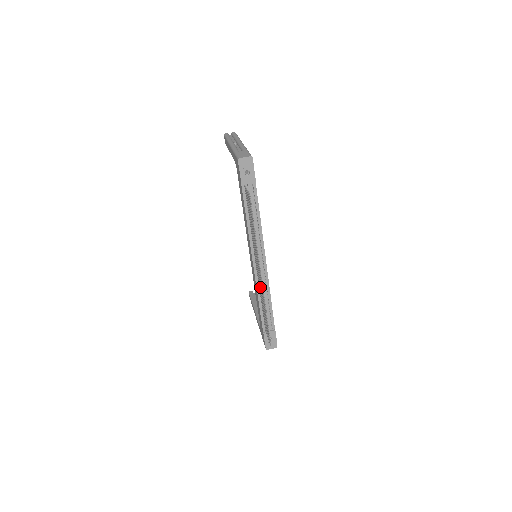
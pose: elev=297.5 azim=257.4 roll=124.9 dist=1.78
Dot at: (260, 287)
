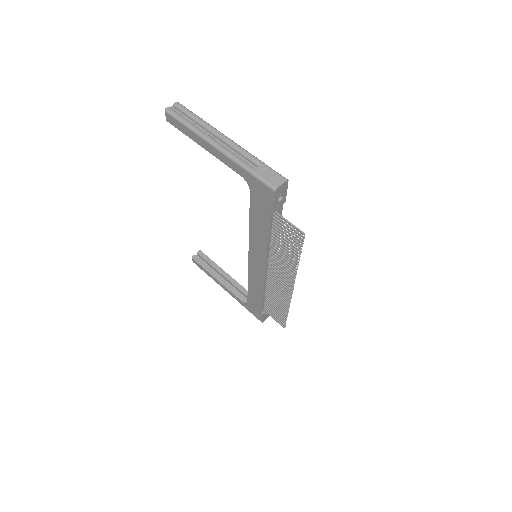
Dot at: (277, 290)
